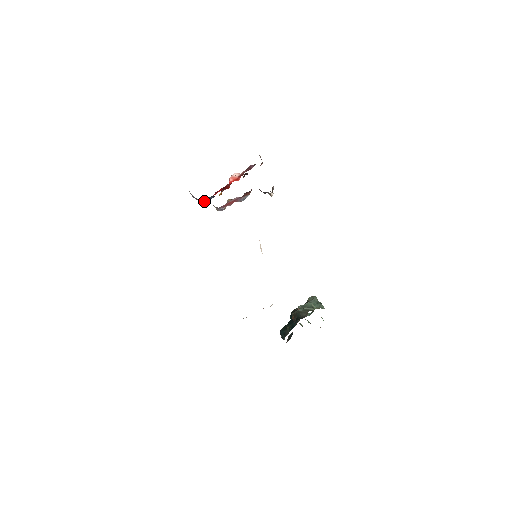
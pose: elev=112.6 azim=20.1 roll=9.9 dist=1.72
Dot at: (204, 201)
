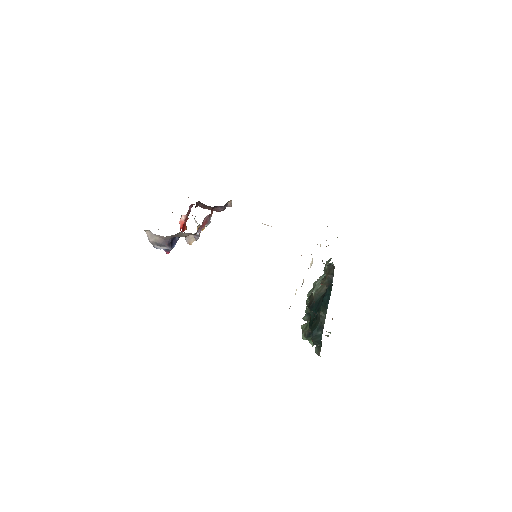
Dot at: (171, 247)
